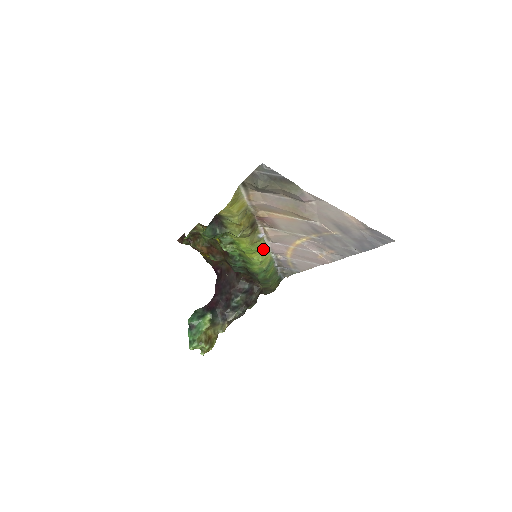
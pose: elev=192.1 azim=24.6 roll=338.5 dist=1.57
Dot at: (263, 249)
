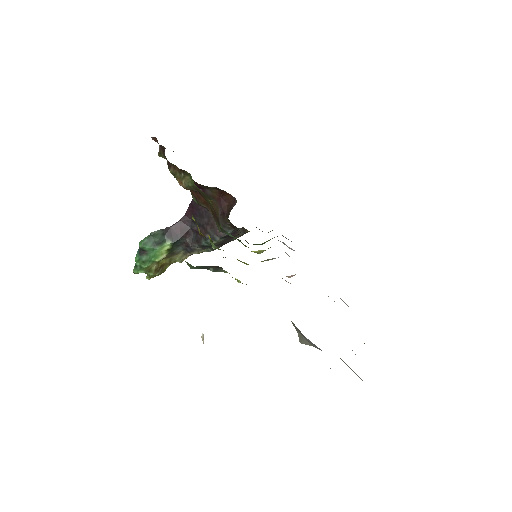
Dot at: occluded
